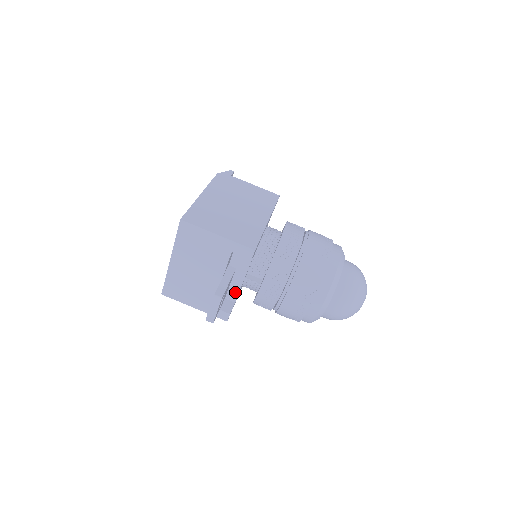
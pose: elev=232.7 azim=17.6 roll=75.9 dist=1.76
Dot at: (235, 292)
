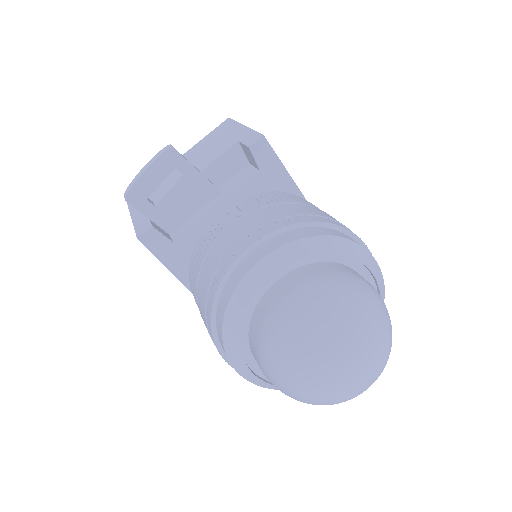
Dot at: (188, 226)
